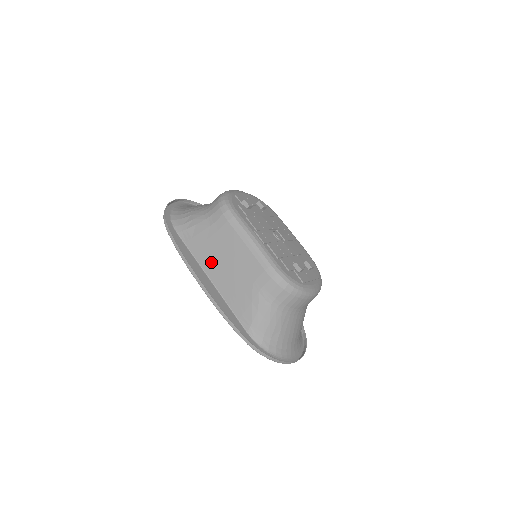
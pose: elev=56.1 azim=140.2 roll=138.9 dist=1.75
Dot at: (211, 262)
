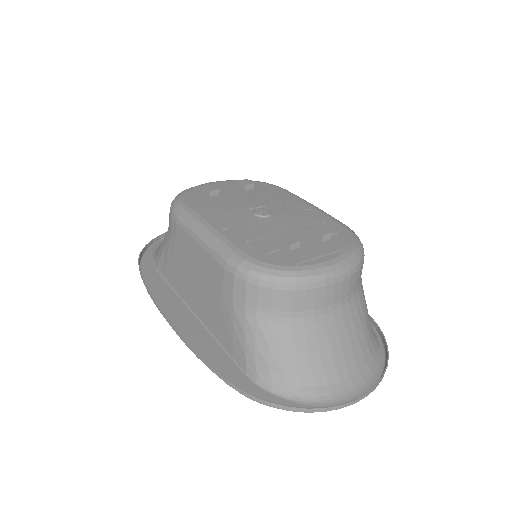
Dot at: (186, 288)
